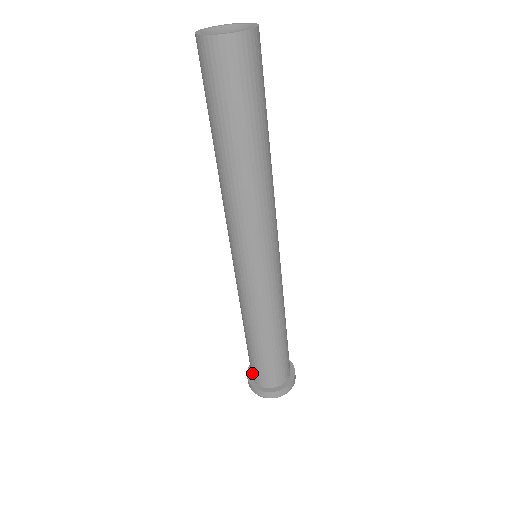
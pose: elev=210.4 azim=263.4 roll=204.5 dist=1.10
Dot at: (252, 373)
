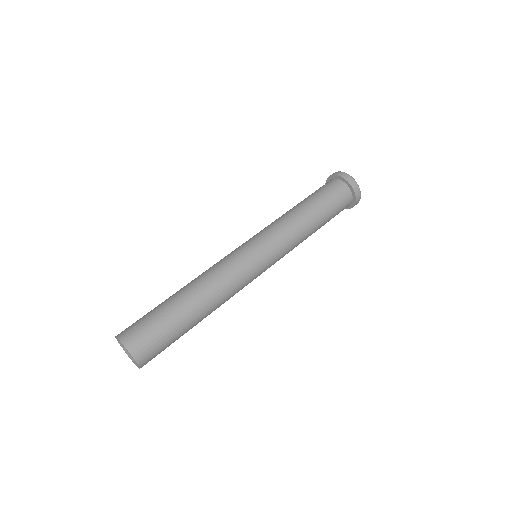
Dot at: occluded
